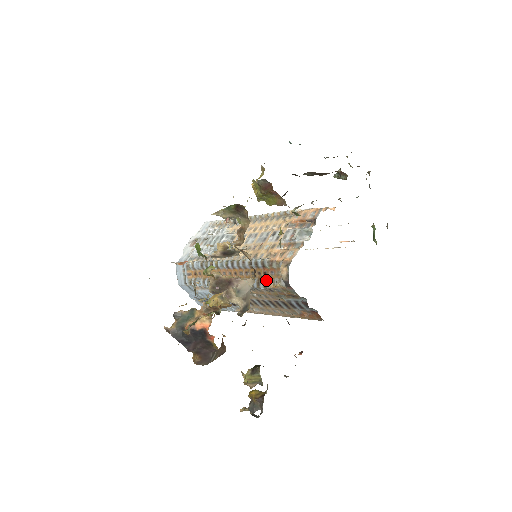
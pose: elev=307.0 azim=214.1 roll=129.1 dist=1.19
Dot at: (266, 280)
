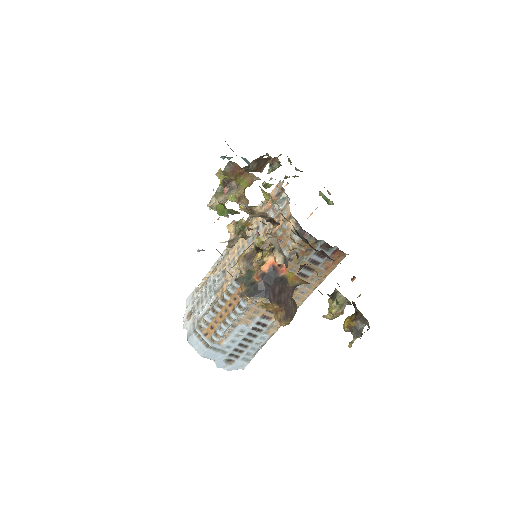
Dot at: occluded
